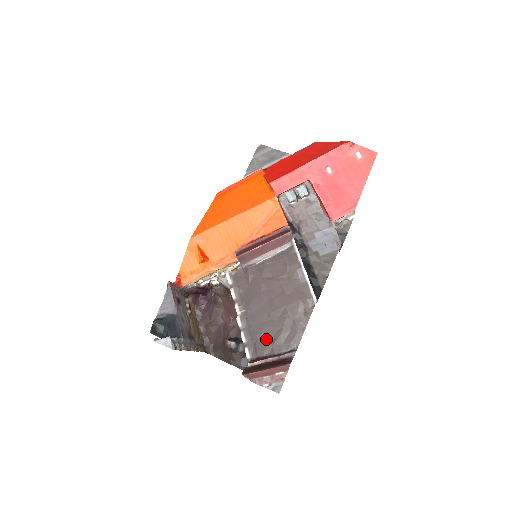
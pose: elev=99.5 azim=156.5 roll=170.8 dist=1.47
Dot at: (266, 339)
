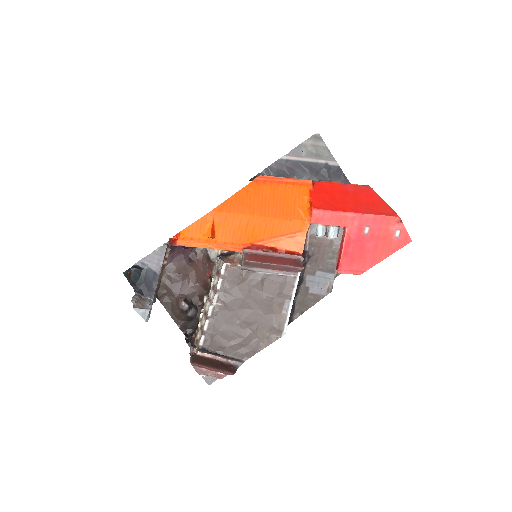
Dot at: (225, 339)
